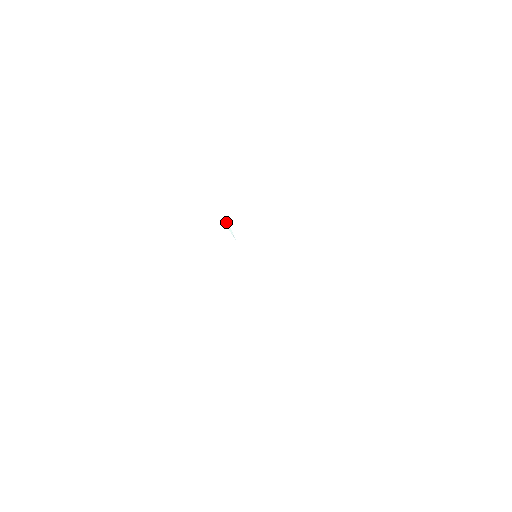
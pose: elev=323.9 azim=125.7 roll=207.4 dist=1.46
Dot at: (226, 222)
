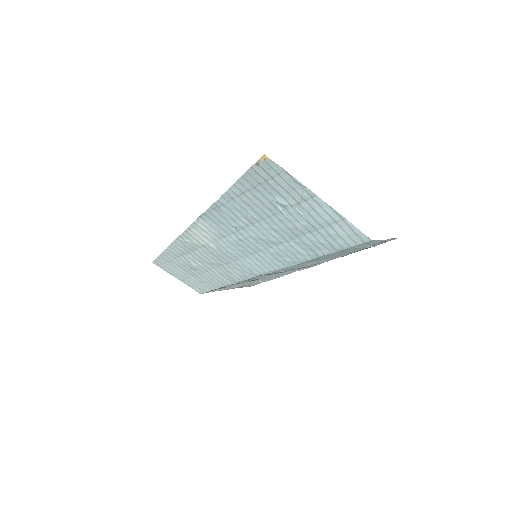
Dot at: (248, 281)
